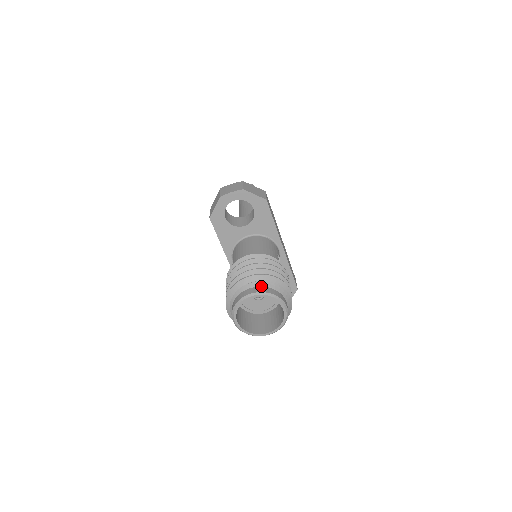
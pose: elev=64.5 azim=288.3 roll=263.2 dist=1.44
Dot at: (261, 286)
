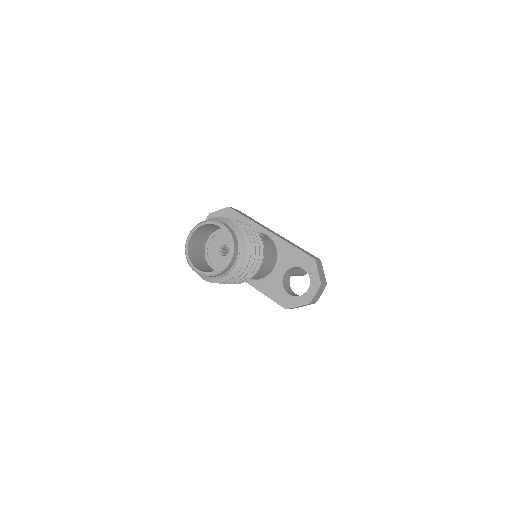
Dot at: occluded
